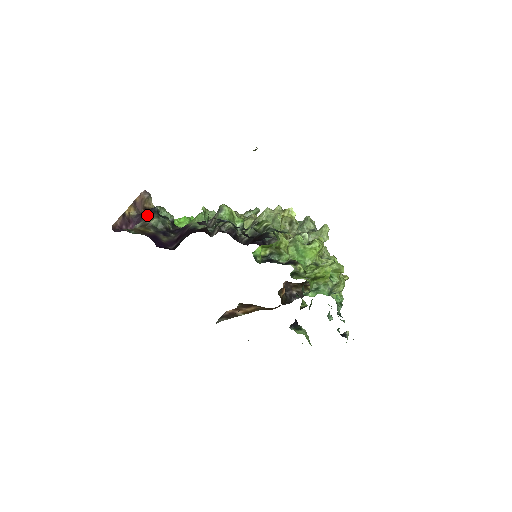
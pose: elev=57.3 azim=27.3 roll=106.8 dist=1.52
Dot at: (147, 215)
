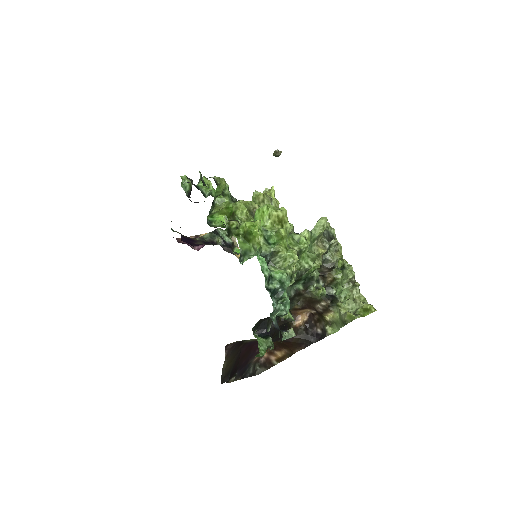
Dot at: occluded
